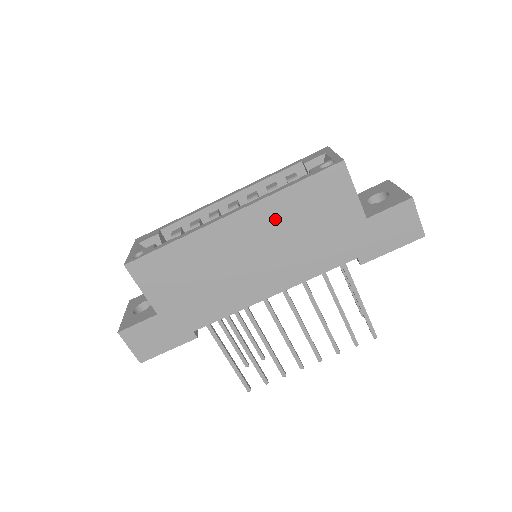
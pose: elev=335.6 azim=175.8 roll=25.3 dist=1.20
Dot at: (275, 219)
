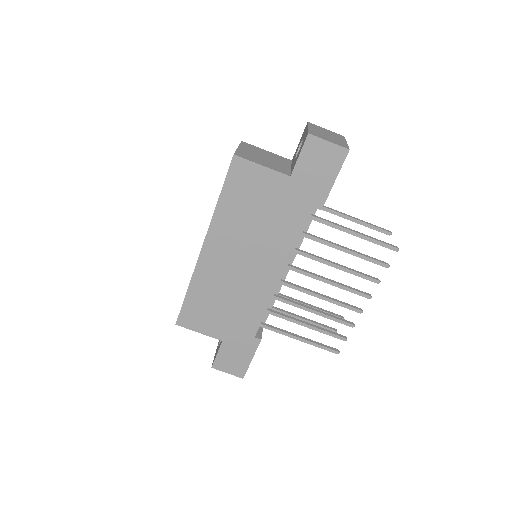
Dot at: (231, 229)
